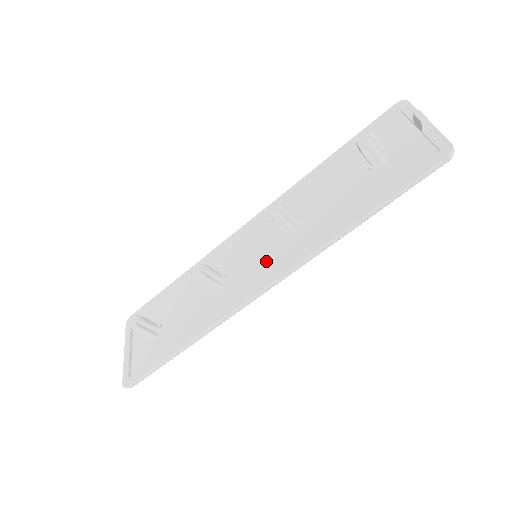
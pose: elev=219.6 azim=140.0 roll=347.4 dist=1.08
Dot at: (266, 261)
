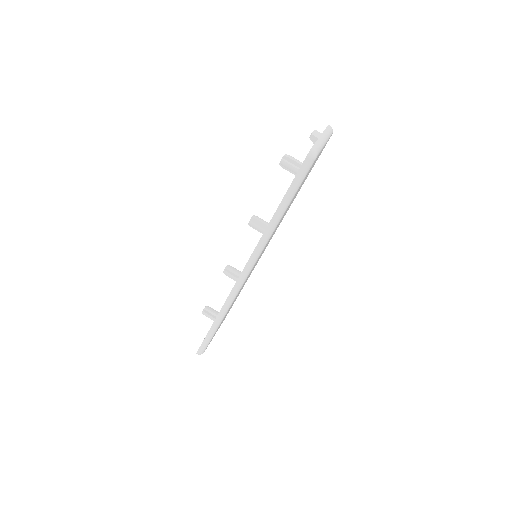
Dot at: occluded
